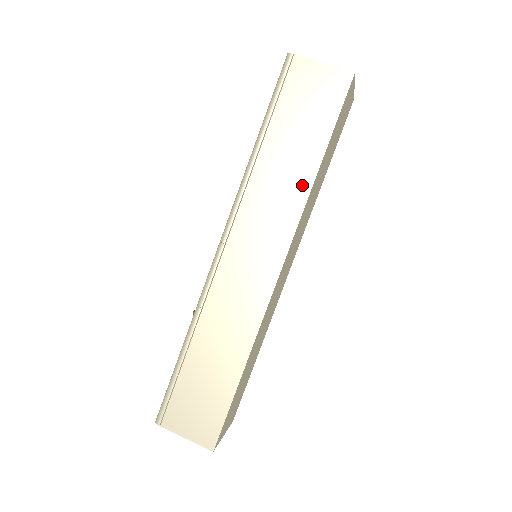
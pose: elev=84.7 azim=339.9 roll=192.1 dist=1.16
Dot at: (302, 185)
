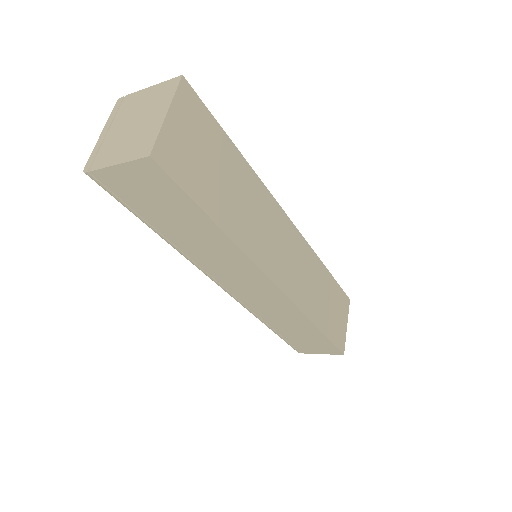
Dot at: (227, 246)
